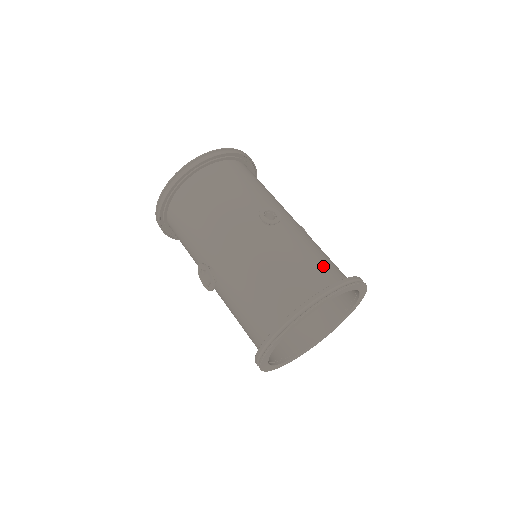
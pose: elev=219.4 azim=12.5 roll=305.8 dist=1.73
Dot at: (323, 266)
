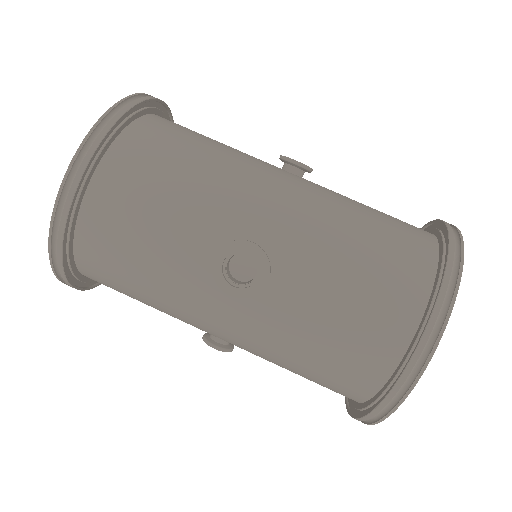
Dot at: occluded
